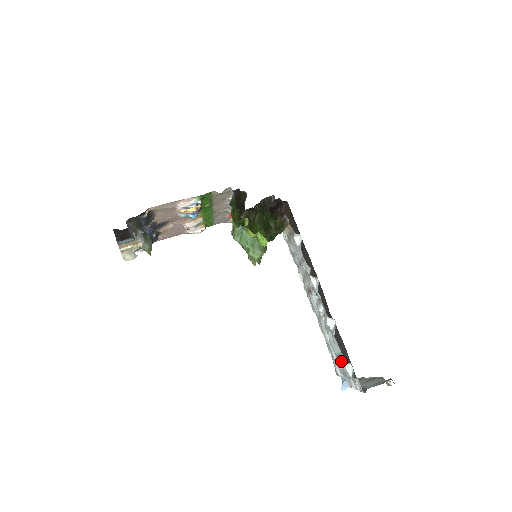
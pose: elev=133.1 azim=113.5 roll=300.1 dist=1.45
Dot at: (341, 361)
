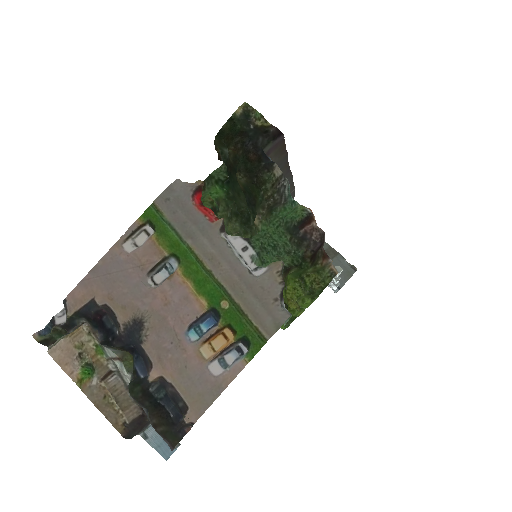
Dot at: occluded
